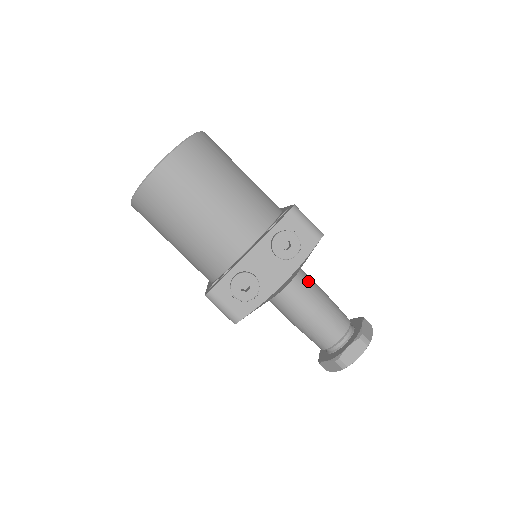
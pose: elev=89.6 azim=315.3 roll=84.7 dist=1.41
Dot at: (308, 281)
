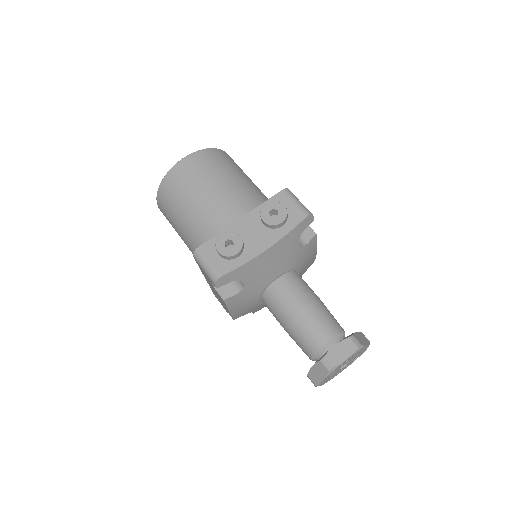
Dot at: (302, 281)
